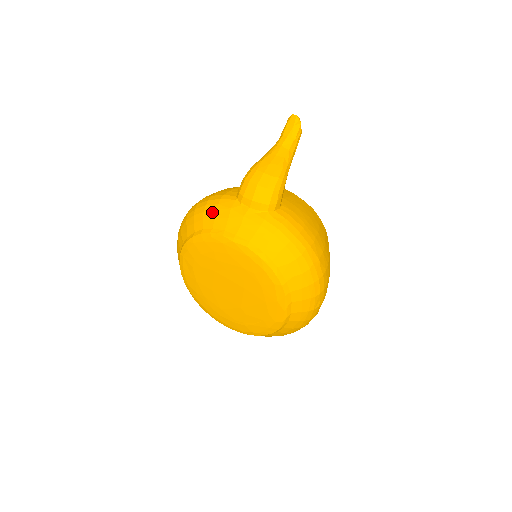
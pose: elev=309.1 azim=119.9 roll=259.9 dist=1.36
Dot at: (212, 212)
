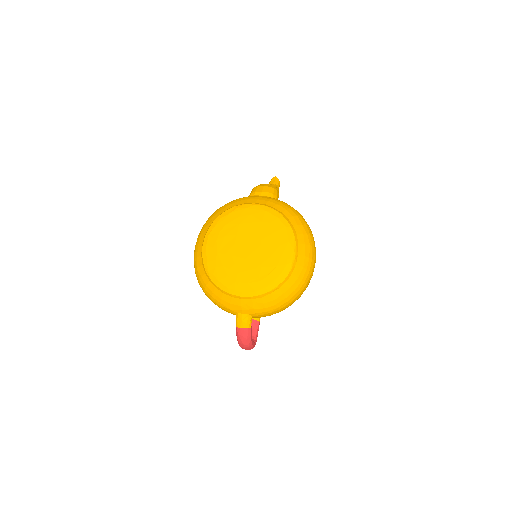
Dot at: (234, 201)
